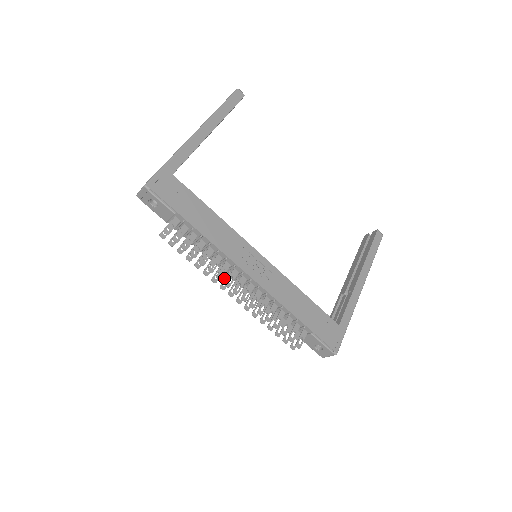
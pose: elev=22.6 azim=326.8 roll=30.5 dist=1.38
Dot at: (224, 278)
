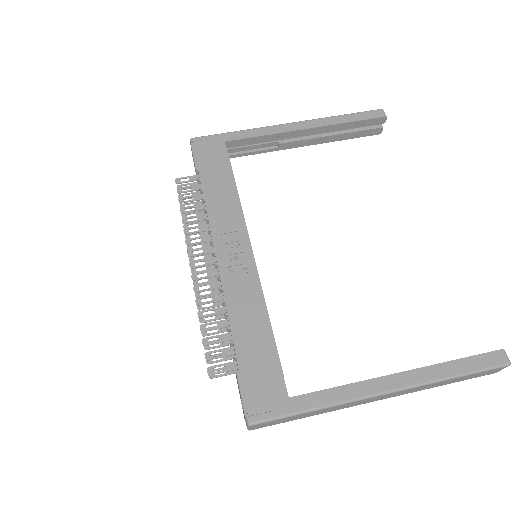
Dot at: occluded
